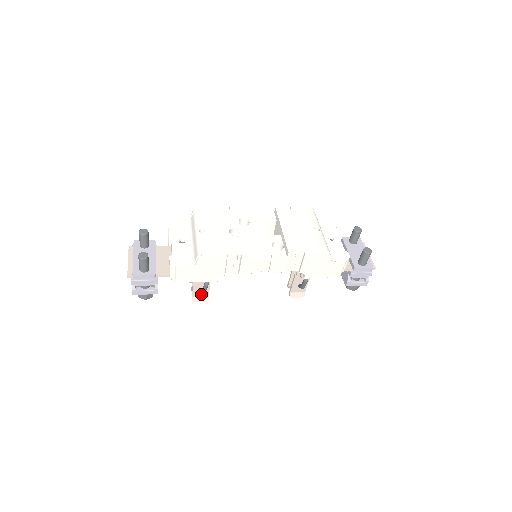
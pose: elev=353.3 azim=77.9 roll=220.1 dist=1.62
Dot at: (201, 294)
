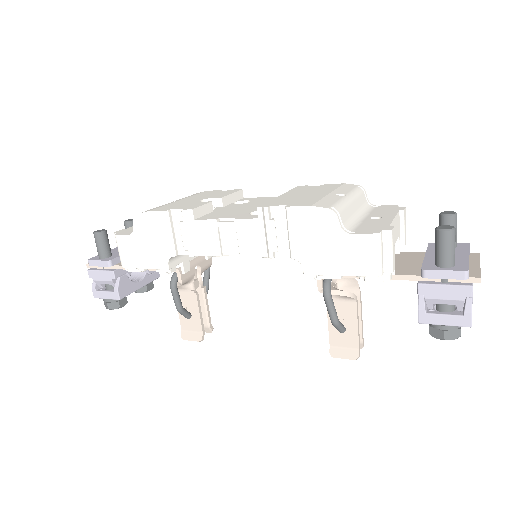
Dot at: (192, 326)
